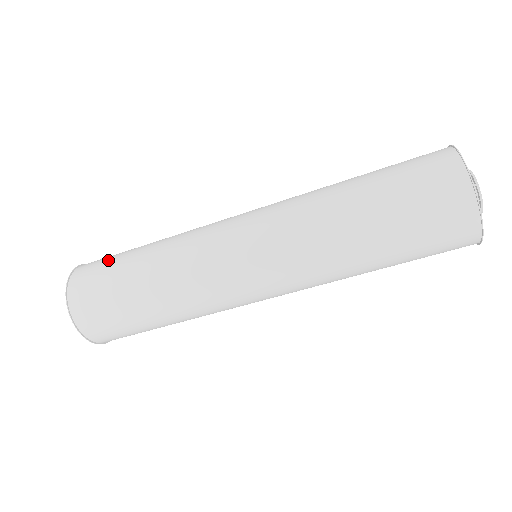
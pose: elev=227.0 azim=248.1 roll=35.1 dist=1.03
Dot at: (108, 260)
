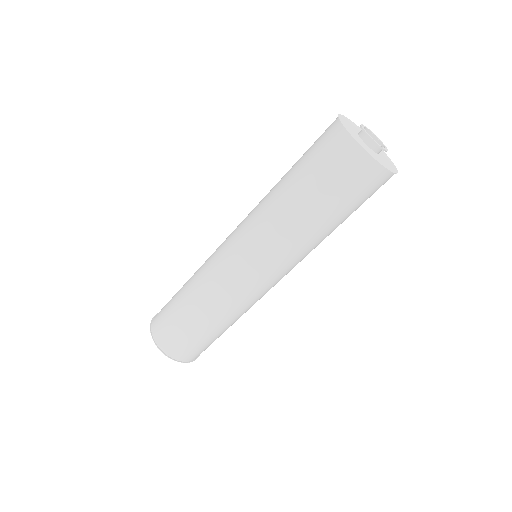
Dot at: (167, 315)
